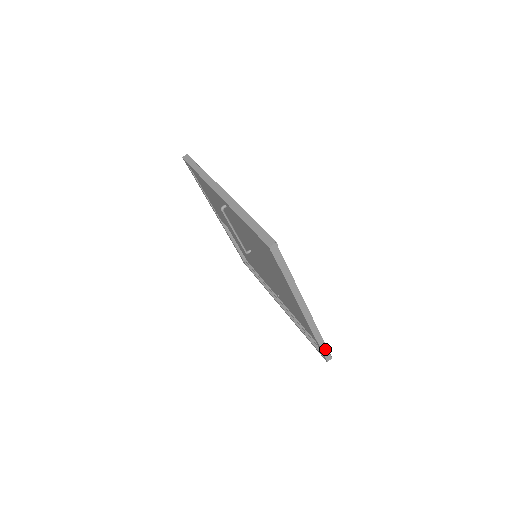
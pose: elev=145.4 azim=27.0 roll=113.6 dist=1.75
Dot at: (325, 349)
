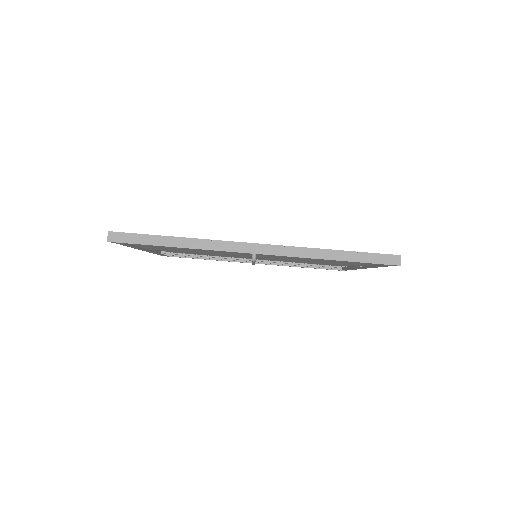
Dot at: occluded
